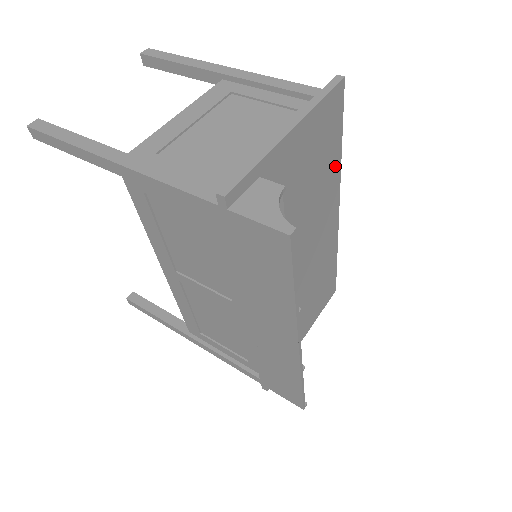
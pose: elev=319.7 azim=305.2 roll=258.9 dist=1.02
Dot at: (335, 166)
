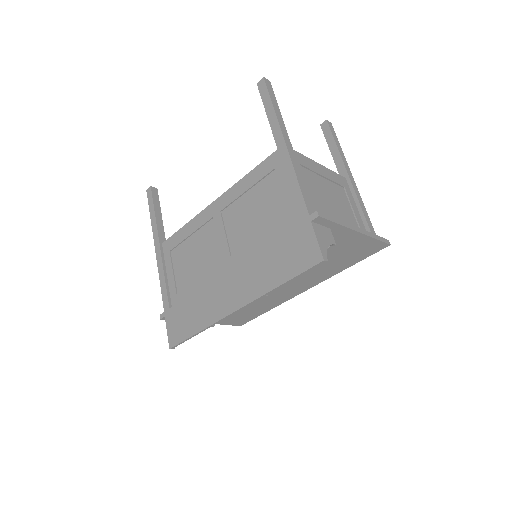
Dot at: (336, 270)
